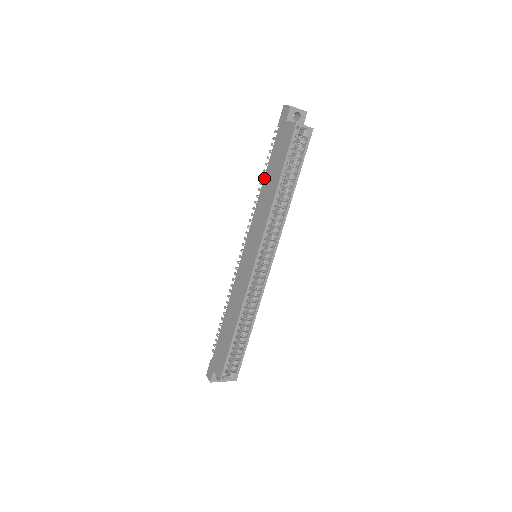
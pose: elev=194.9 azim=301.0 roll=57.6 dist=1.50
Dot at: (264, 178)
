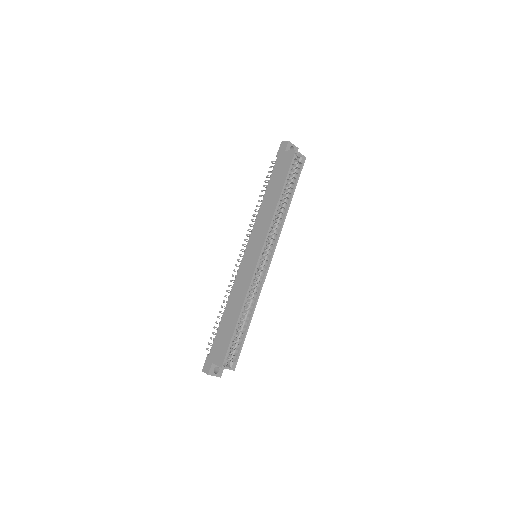
Dot at: (265, 193)
